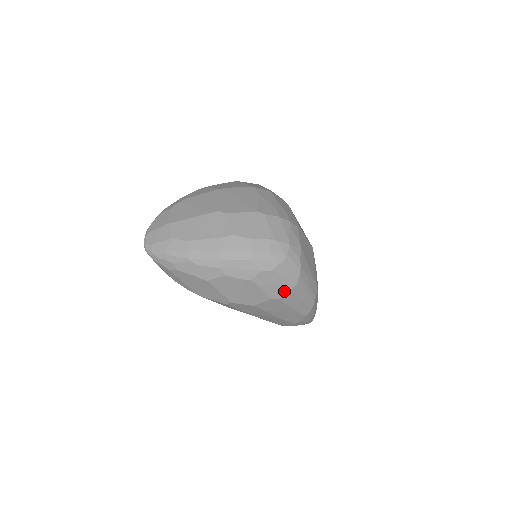
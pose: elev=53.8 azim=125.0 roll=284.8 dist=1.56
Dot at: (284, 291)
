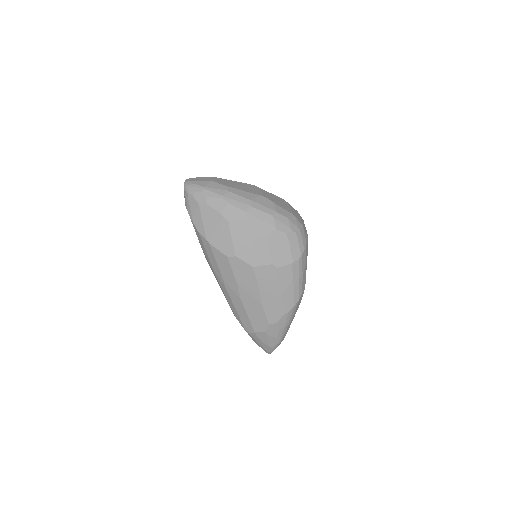
Dot at: (285, 261)
